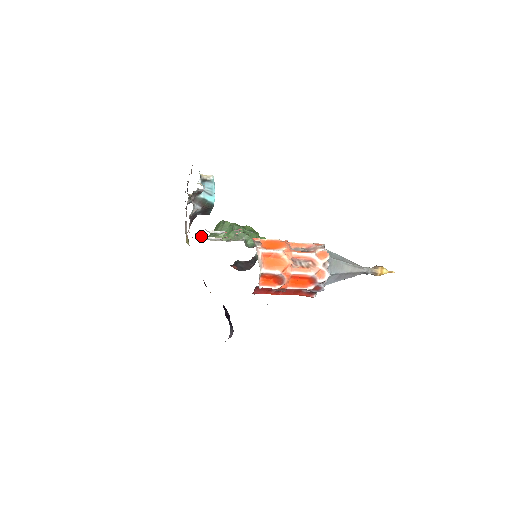
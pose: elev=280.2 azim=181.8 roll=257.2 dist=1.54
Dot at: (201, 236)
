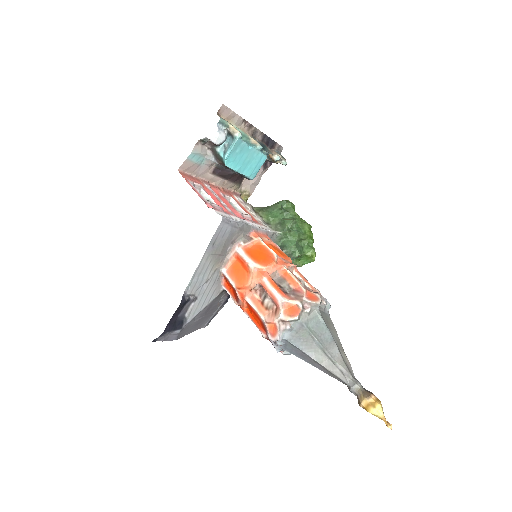
Dot at: (232, 198)
